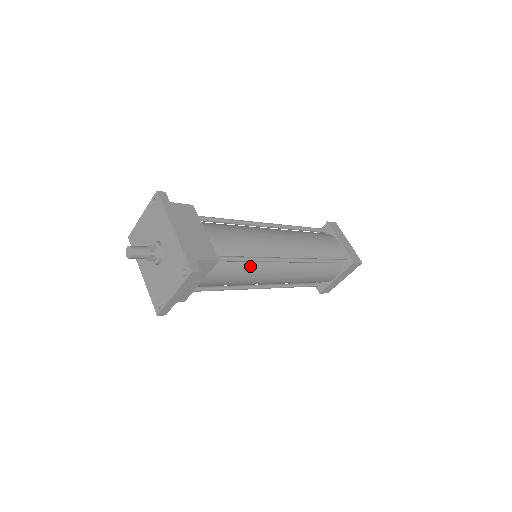
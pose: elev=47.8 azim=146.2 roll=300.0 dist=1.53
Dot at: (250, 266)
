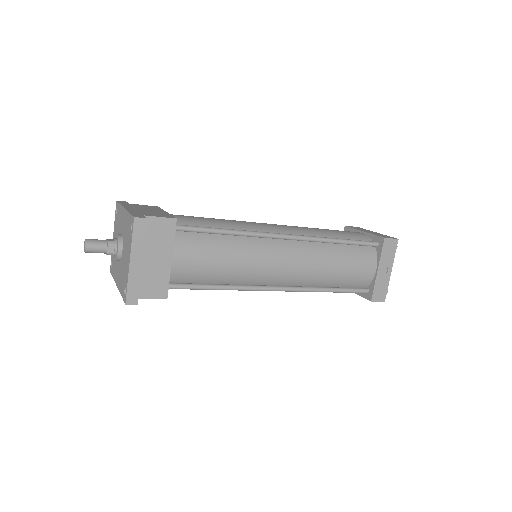
Dot at: (234, 243)
